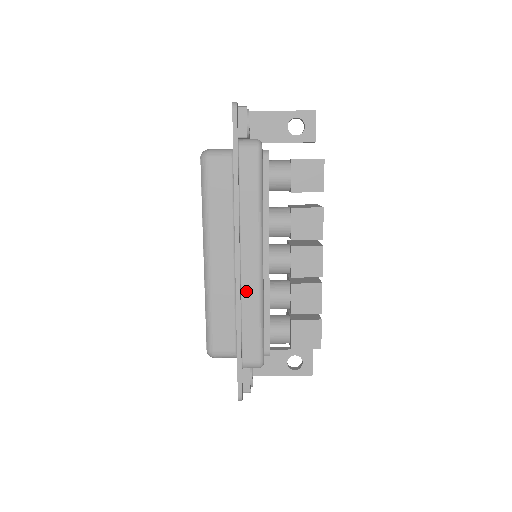
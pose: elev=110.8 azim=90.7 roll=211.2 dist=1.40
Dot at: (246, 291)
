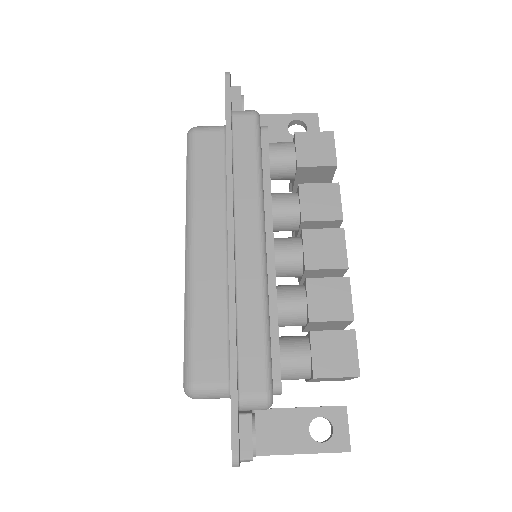
Dot at: (243, 281)
